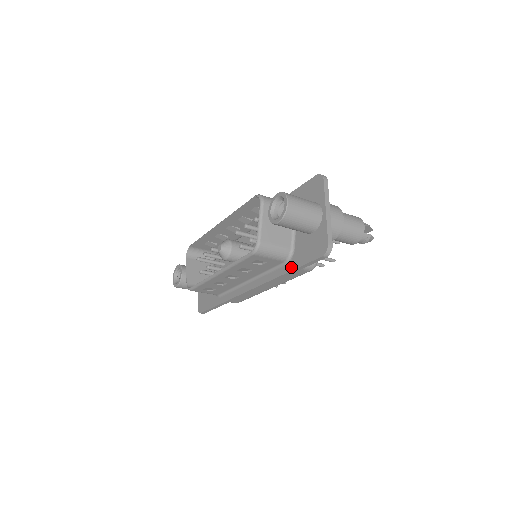
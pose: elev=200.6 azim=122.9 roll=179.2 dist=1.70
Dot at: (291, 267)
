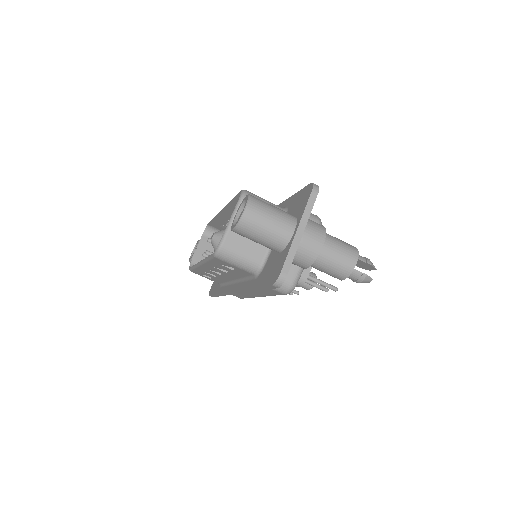
Dot at: (255, 284)
